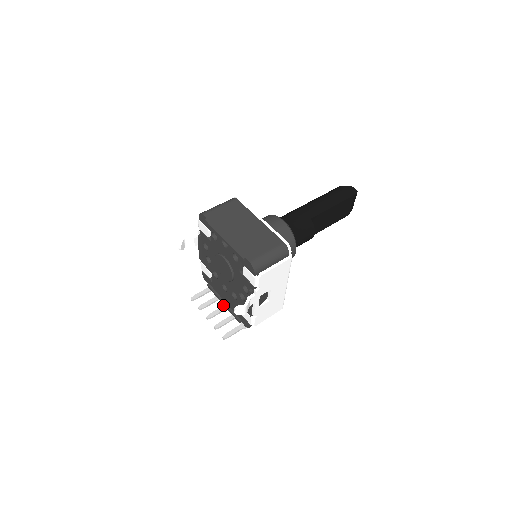
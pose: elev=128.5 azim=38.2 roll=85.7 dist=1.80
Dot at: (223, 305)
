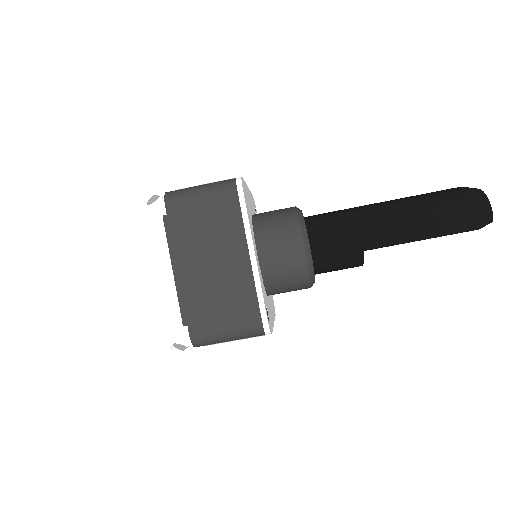
Dot at: occluded
